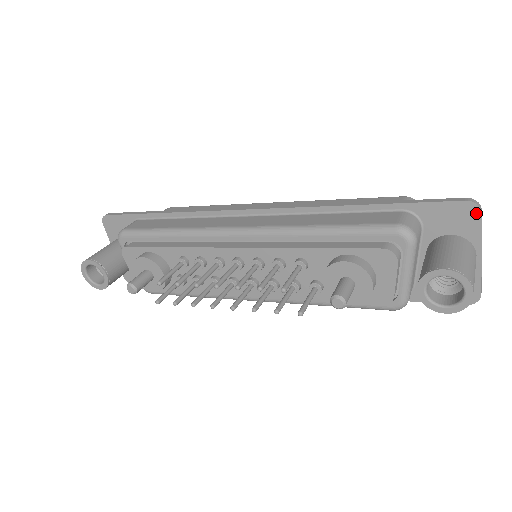
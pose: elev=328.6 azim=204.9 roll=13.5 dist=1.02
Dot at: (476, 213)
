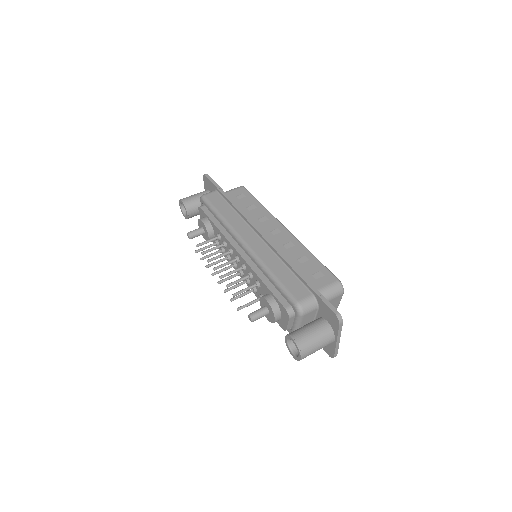
Dot at: (337, 322)
